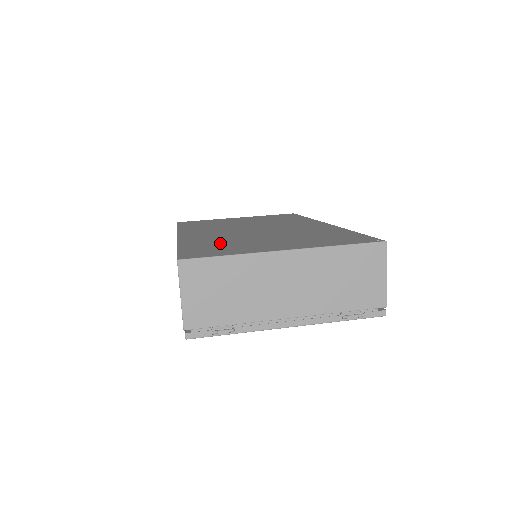
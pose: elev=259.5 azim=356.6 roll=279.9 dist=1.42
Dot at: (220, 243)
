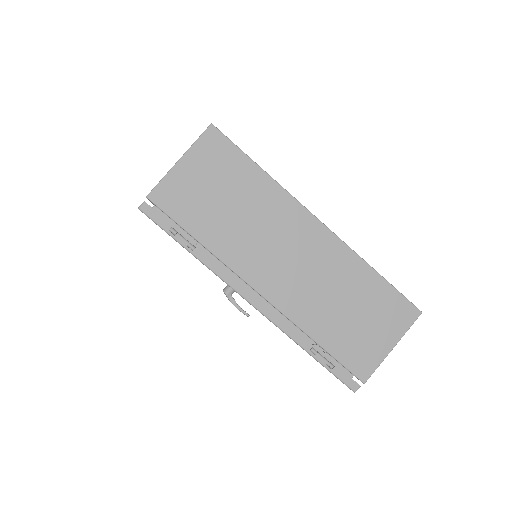
Dot at: occluded
